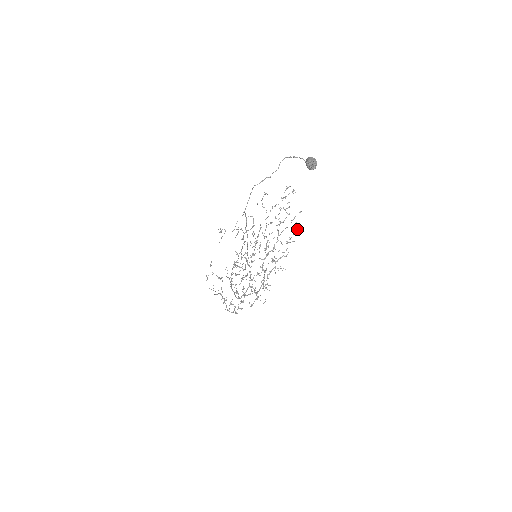
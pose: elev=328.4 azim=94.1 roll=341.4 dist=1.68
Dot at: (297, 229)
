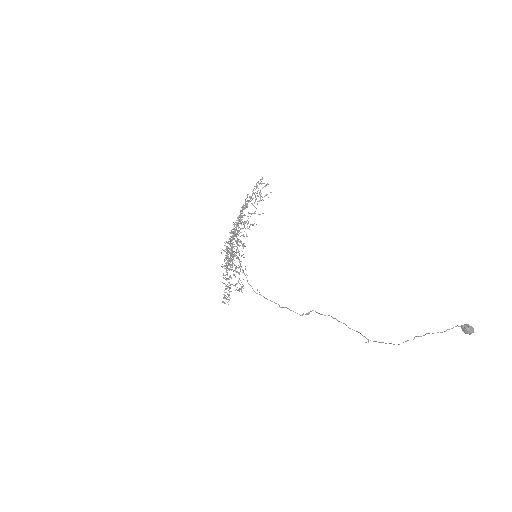
Dot at: occluded
